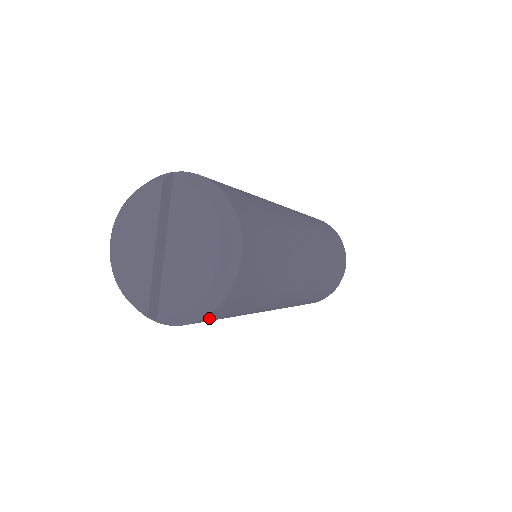
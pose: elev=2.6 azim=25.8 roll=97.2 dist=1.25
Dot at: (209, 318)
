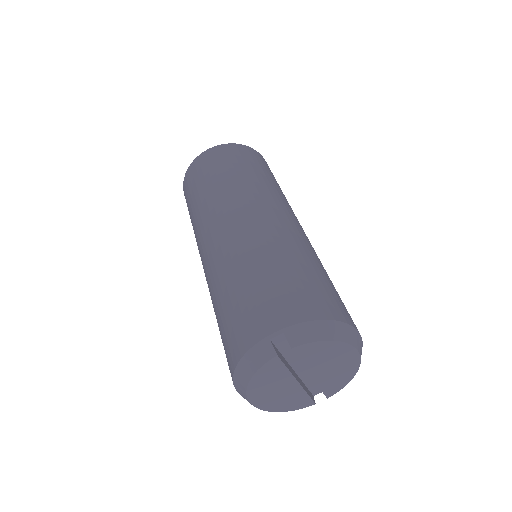
Dot at: occluded
